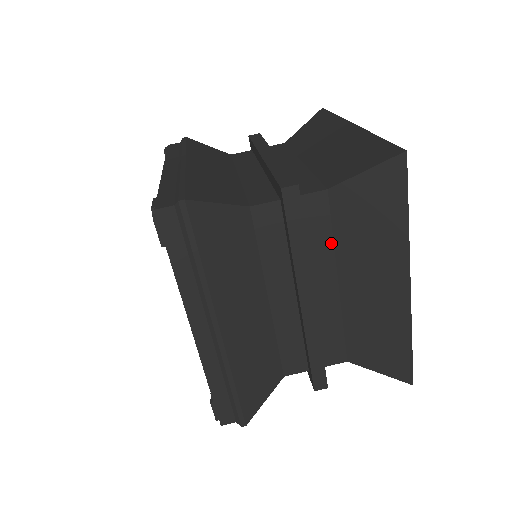
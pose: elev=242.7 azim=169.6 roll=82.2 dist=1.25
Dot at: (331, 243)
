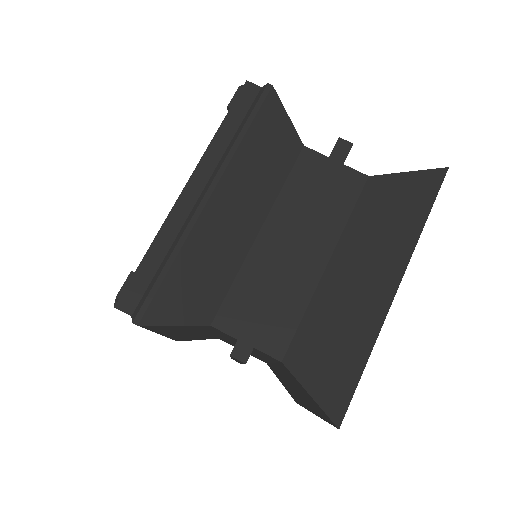
Dot at: (345, 221)
